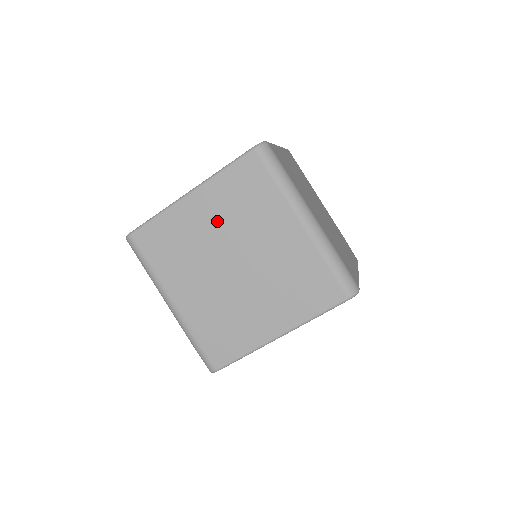
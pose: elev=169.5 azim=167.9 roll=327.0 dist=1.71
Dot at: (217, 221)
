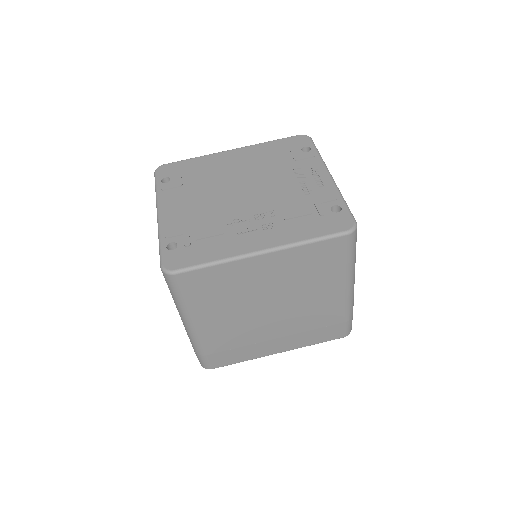
Dot at: (277, 279)
